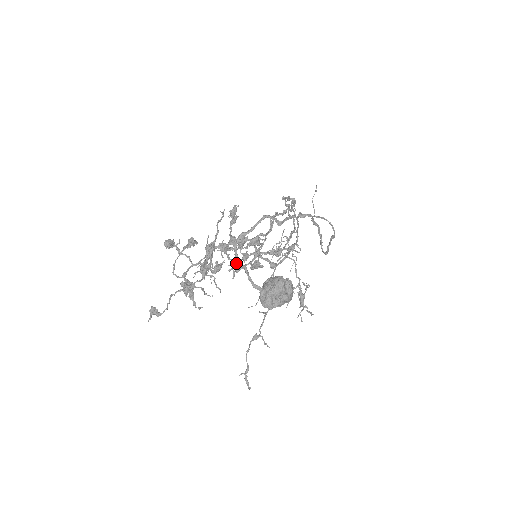
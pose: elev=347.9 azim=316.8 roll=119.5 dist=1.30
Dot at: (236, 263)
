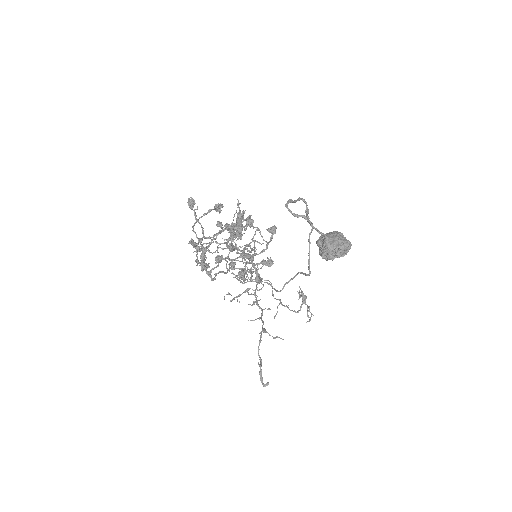
Dot at: (242, 253)
